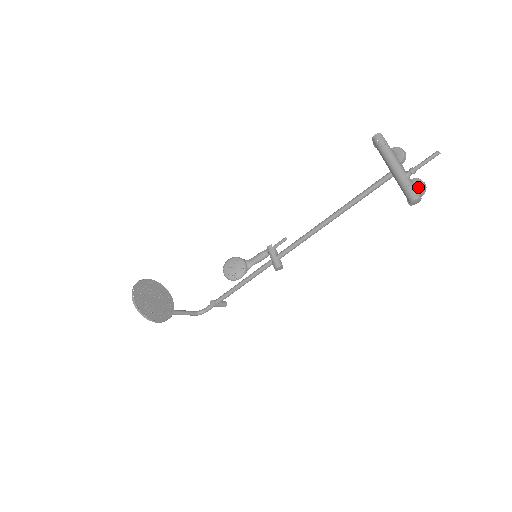
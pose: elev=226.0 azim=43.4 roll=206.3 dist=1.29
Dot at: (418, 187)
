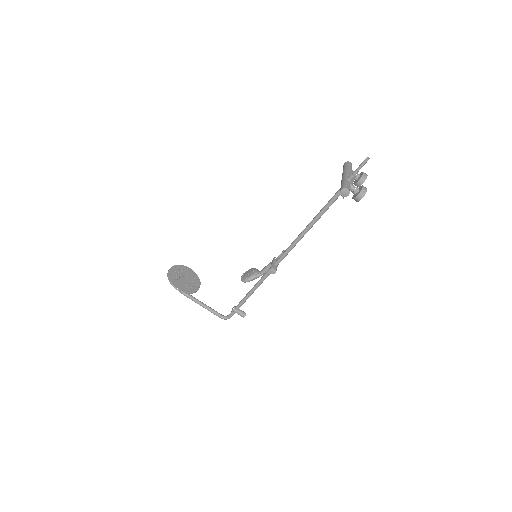
Dot at: (359, 190)
